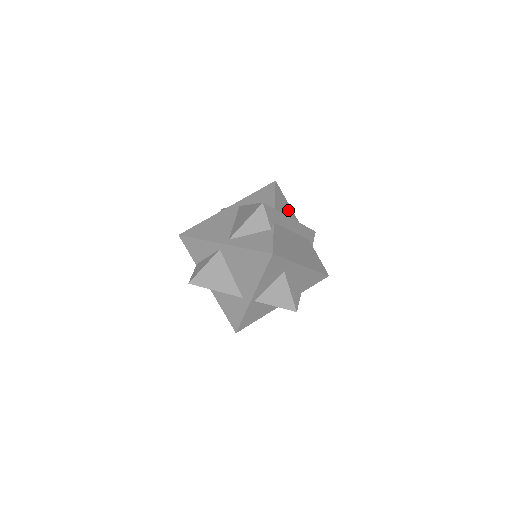
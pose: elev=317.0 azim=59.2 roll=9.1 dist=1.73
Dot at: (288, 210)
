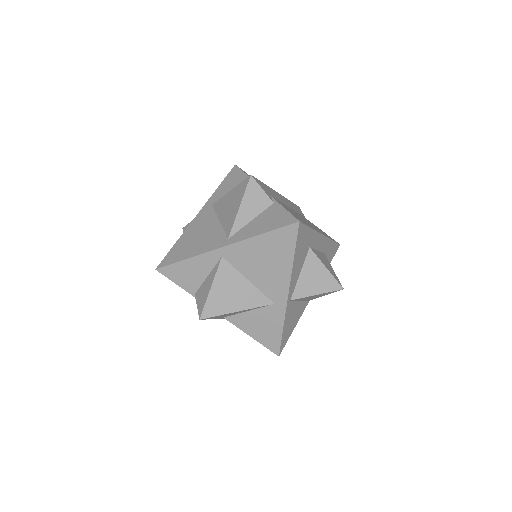
Dot at: occluded
